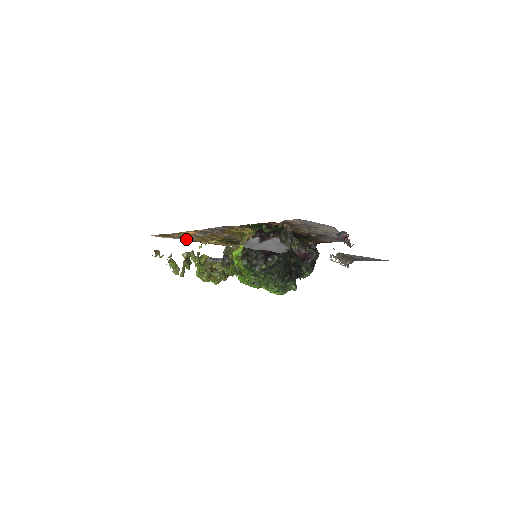
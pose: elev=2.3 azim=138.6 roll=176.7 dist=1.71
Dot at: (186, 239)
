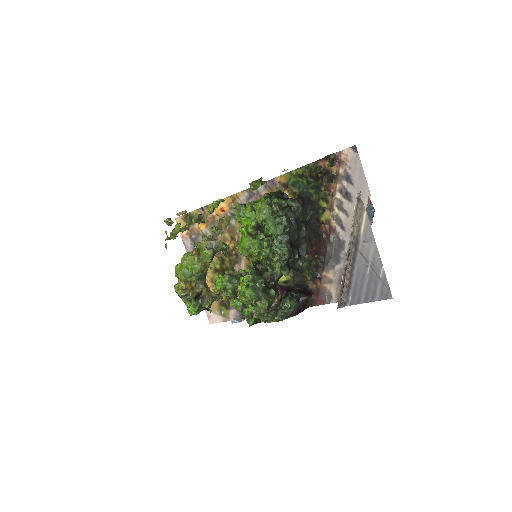
Dot at: occluded
